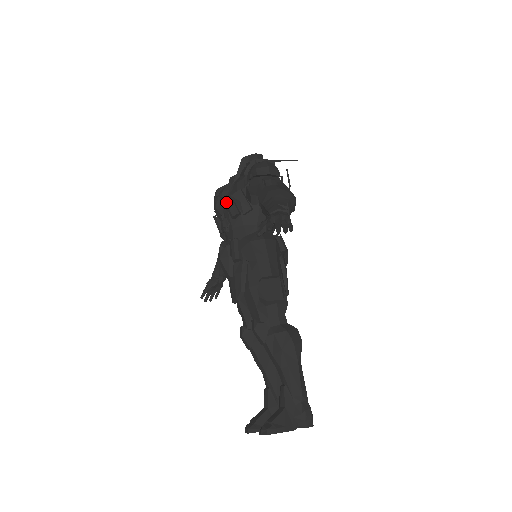
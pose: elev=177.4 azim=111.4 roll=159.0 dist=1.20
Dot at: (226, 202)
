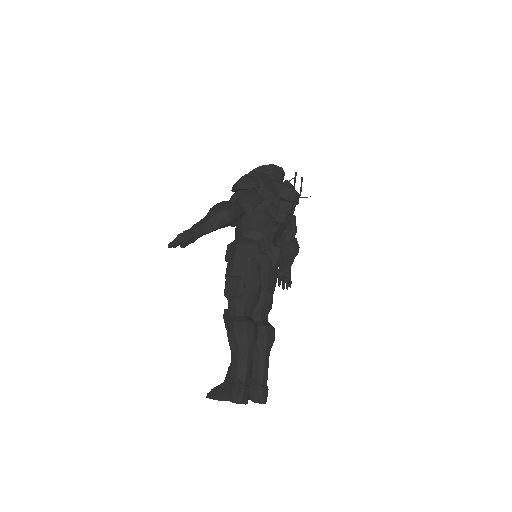
Dot at: occluded
